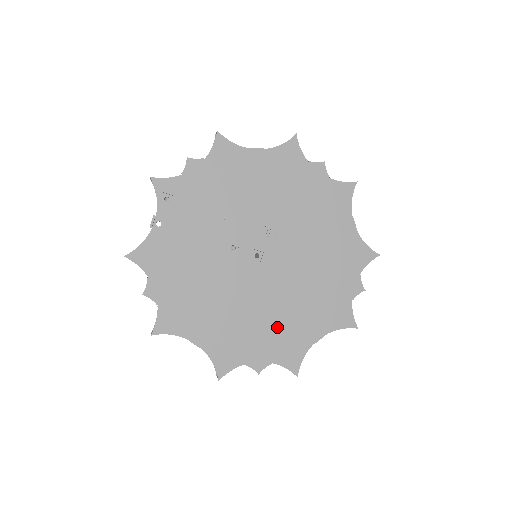
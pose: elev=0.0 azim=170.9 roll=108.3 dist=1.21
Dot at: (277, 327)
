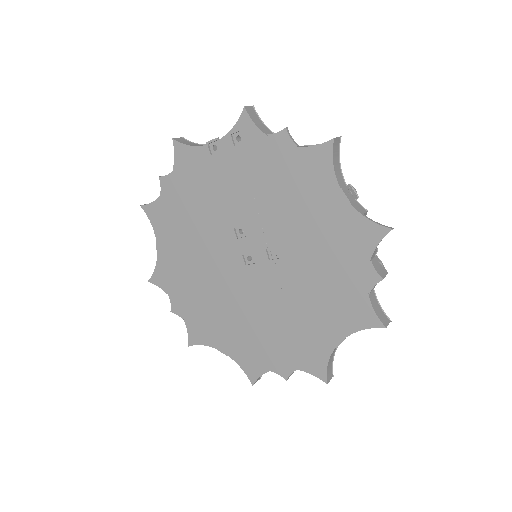
Dot at: (209, 310)
